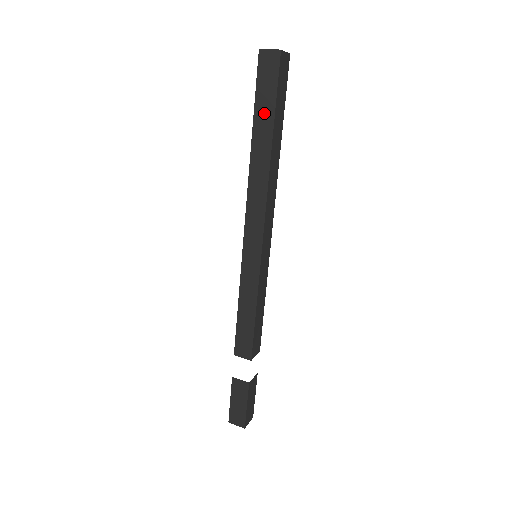
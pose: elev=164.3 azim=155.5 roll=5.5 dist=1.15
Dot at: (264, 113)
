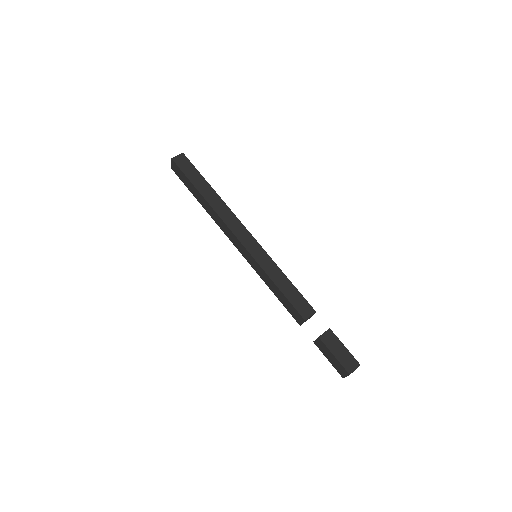
Dot at: (198, 181)
